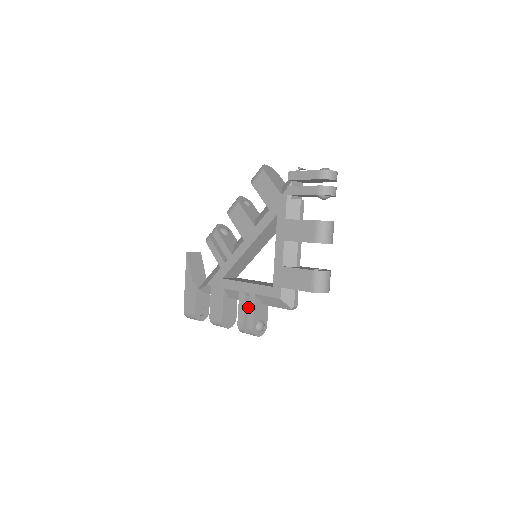
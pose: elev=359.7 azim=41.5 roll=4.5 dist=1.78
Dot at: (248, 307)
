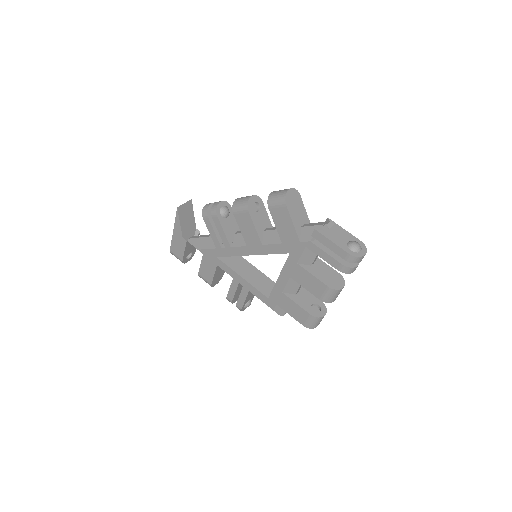
Dot at: (240, 294)
